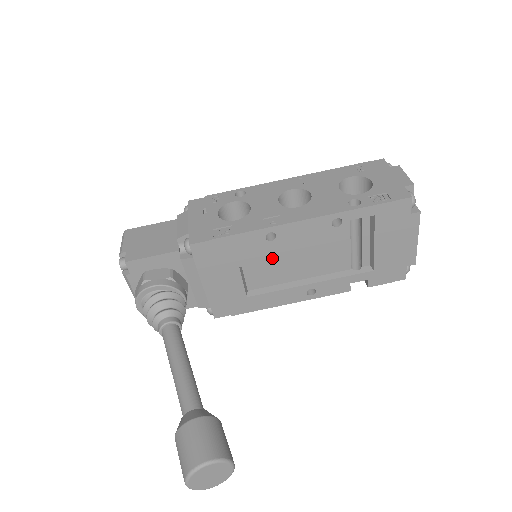
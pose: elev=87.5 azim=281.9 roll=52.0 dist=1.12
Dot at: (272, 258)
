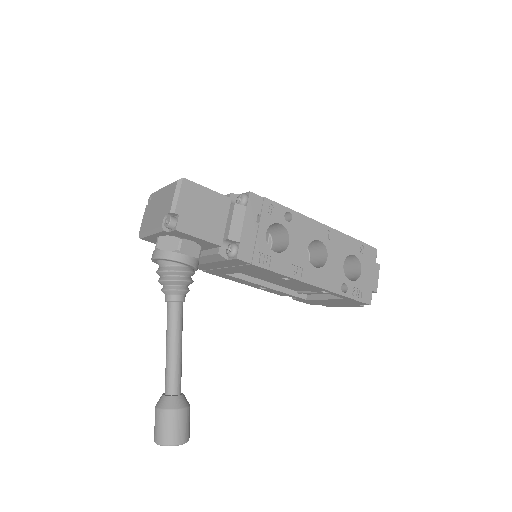
Dot at: (270, 279)
